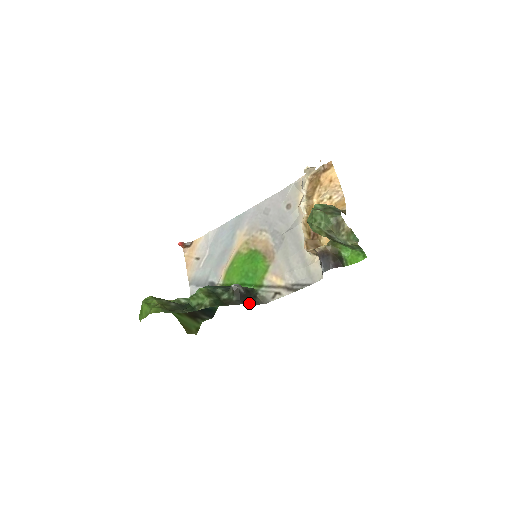
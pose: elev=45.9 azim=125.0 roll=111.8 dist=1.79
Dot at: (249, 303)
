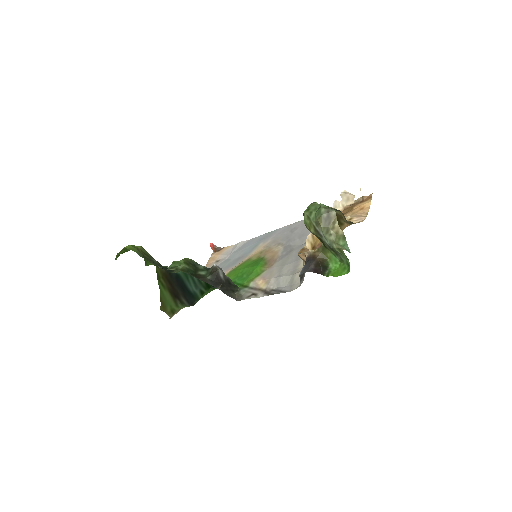
Dot at: (221, 289)
